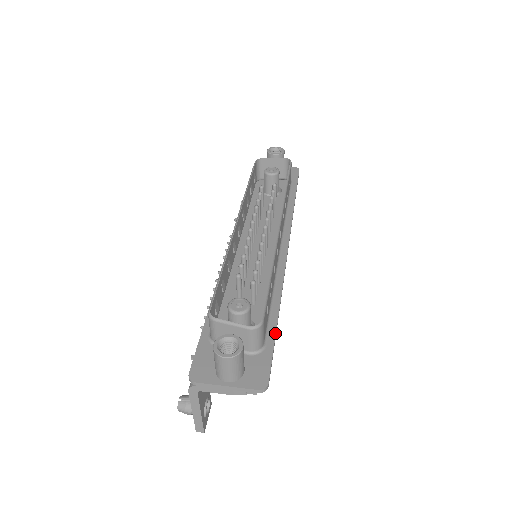
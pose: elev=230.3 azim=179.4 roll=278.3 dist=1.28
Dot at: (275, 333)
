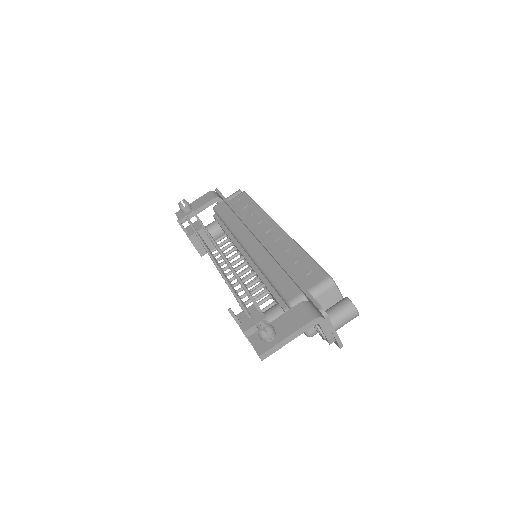
Dot at: occluded
